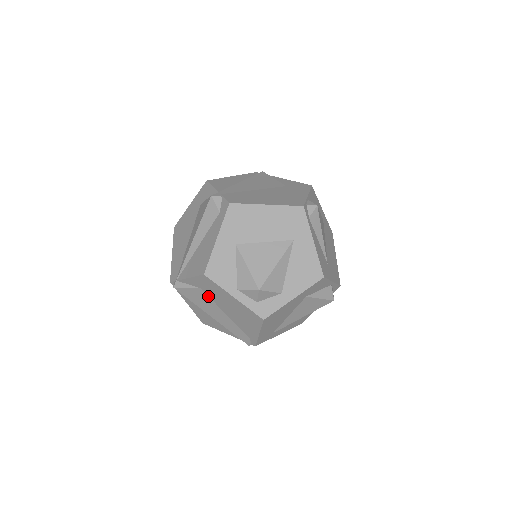
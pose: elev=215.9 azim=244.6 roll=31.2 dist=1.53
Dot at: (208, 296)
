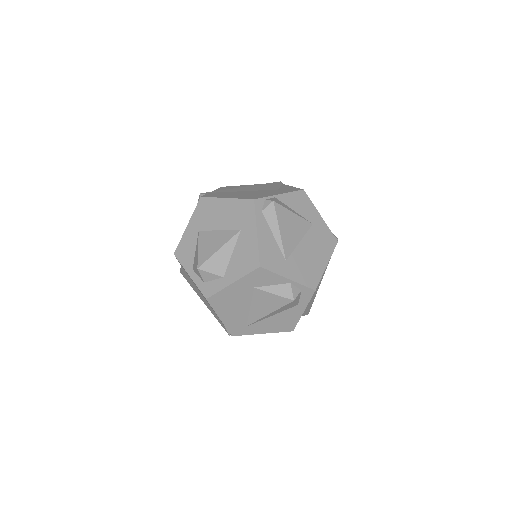
Dot at: occluded
